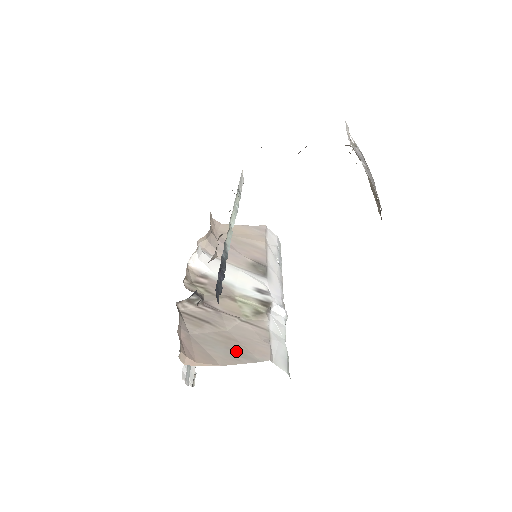
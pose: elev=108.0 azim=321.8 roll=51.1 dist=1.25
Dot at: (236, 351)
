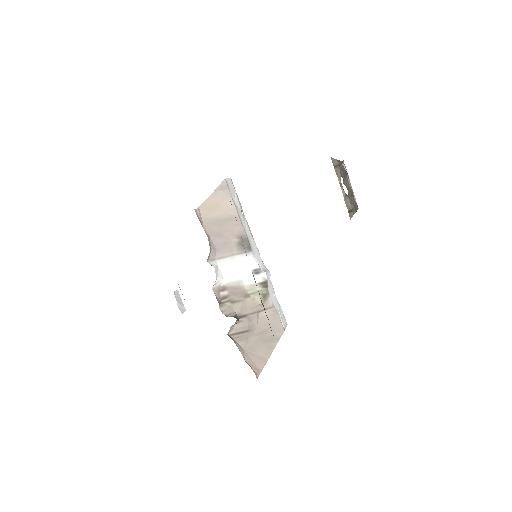
Dot at: (269, 340)
